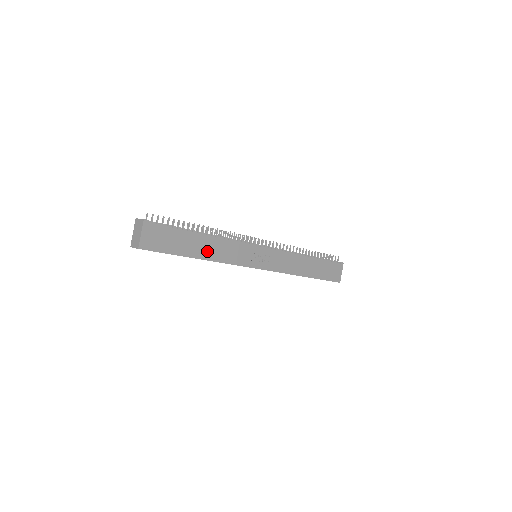
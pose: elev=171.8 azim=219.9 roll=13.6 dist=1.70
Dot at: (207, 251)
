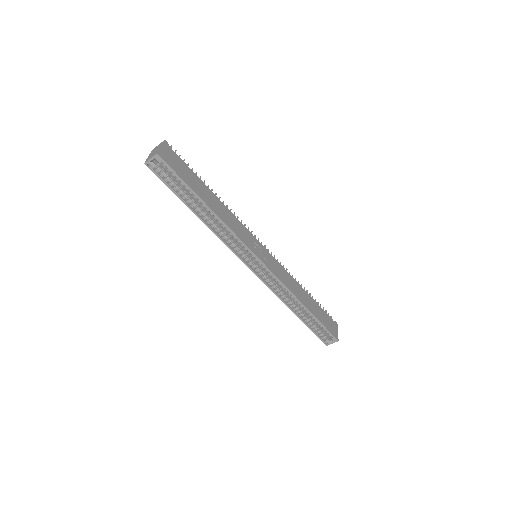
Dot at: (215, 207)
